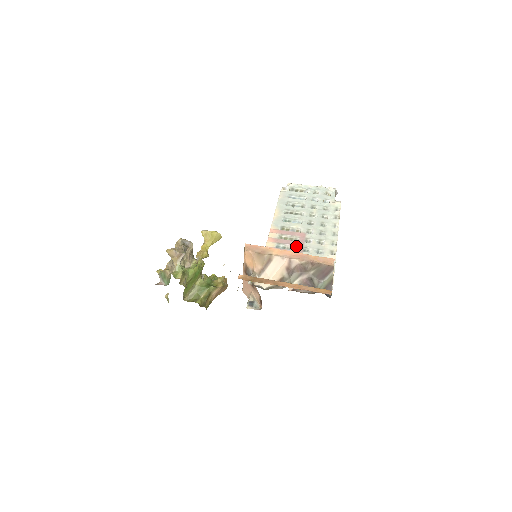
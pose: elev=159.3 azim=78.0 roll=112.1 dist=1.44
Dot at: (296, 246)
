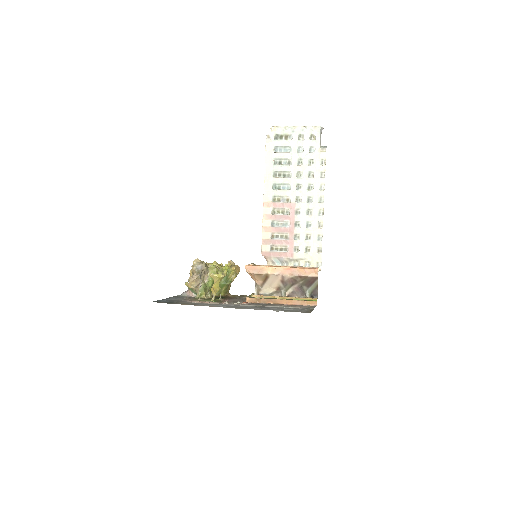
Dot at: (288, 221)
